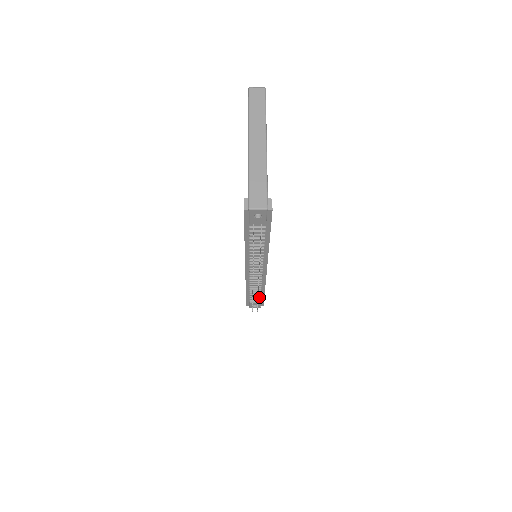
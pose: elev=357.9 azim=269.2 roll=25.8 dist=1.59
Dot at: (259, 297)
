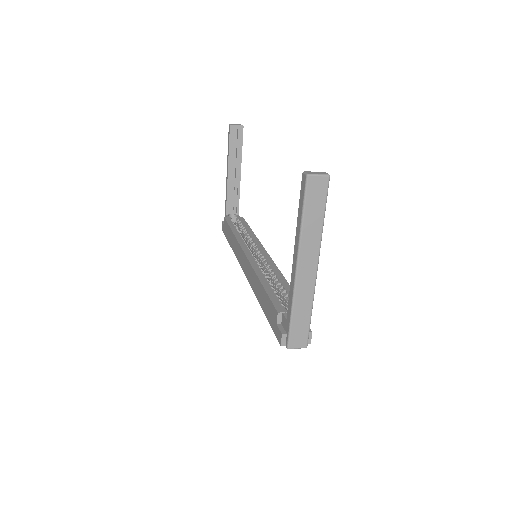
Dot at: occluded
